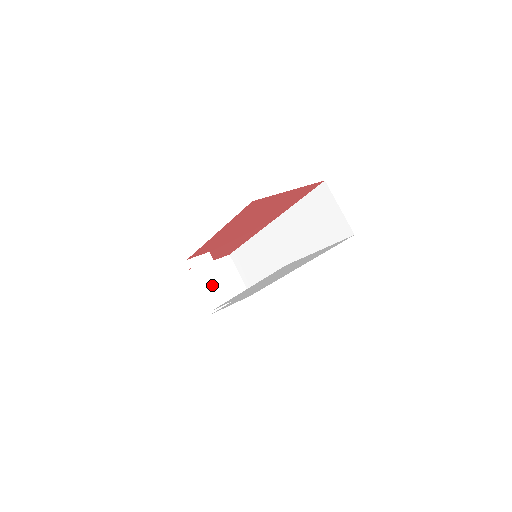
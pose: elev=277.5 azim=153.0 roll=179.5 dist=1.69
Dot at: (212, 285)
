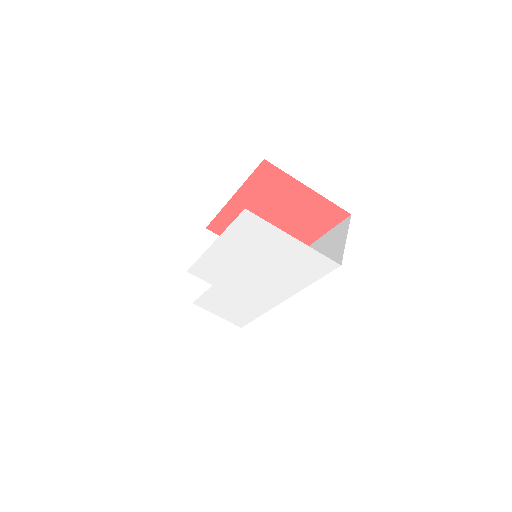
Dot at: occluded
